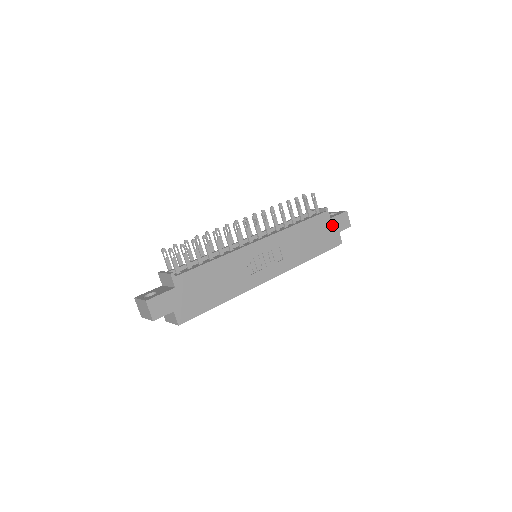
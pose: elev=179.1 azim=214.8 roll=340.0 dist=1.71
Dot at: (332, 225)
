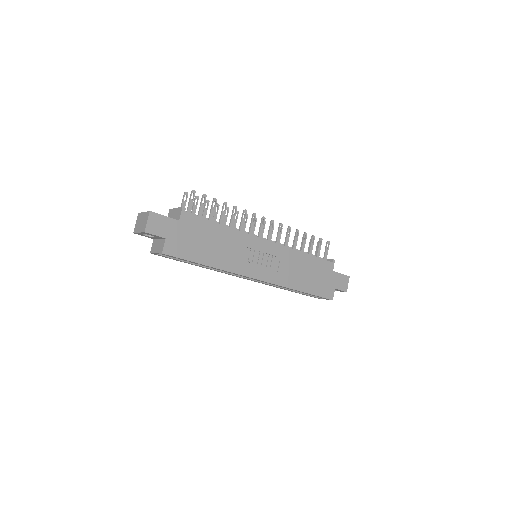
Dot at: (332, 278)
